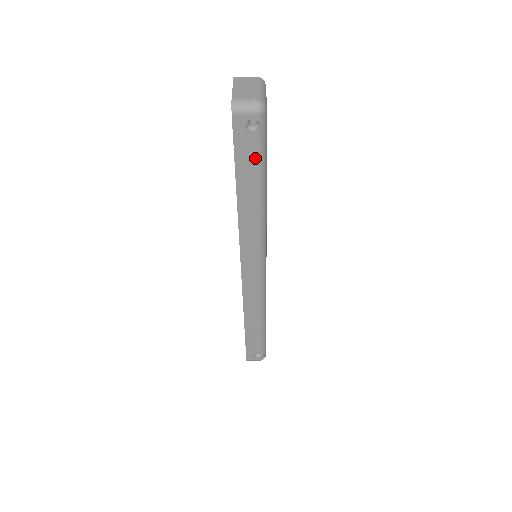
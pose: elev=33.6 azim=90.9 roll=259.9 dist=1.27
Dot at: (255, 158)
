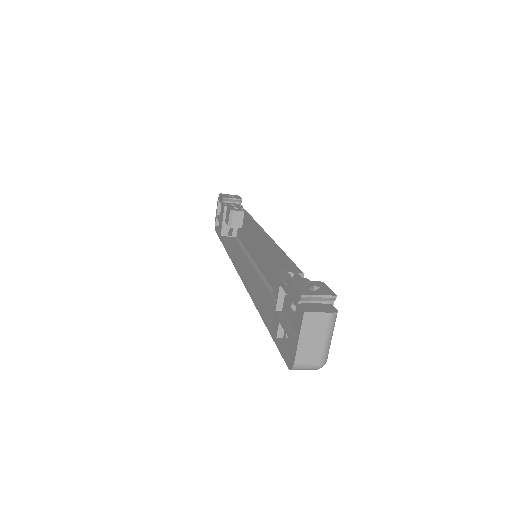
Dot at: occluded
